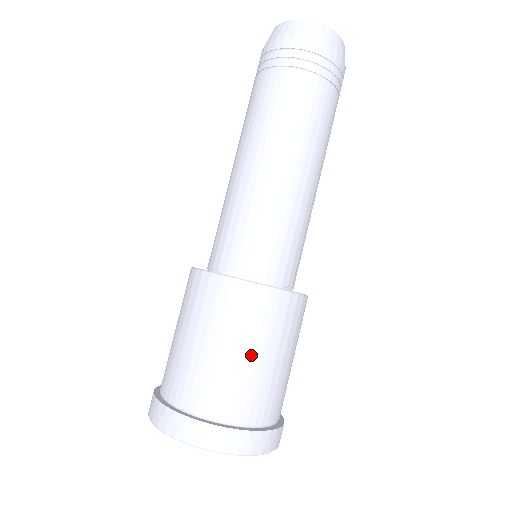
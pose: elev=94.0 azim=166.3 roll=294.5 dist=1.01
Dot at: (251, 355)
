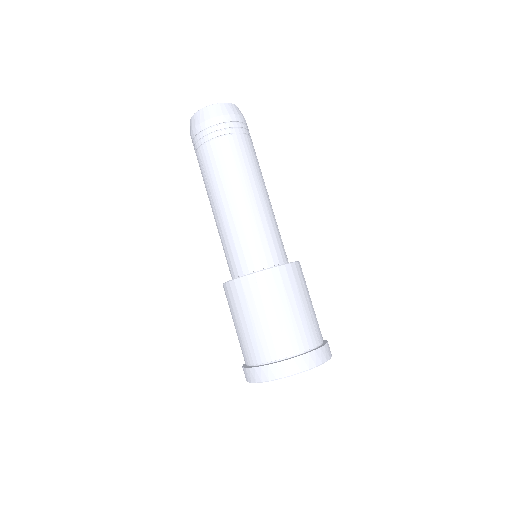
Dot at: (311, 302)
